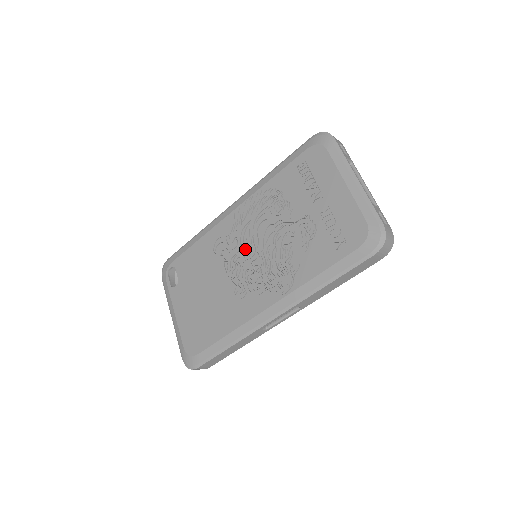
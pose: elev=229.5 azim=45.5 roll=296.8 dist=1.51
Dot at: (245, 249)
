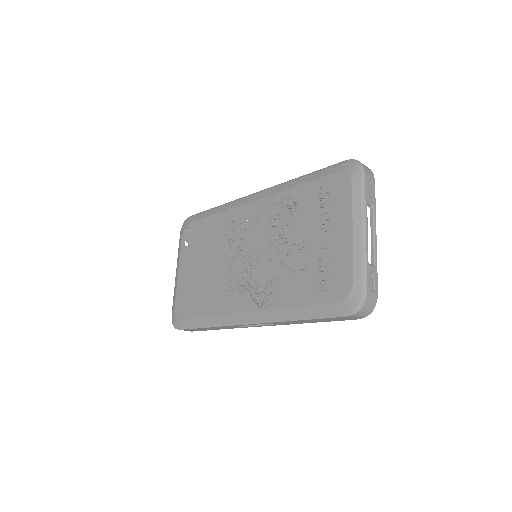
Dot at: (248, 246)
